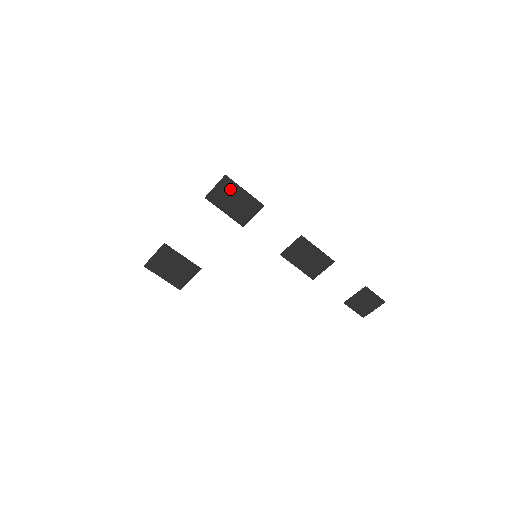
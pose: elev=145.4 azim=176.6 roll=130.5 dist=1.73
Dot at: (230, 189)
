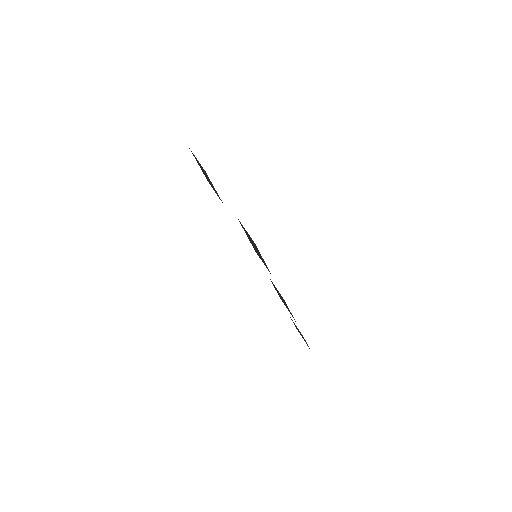
Dot at: (255, 246)
